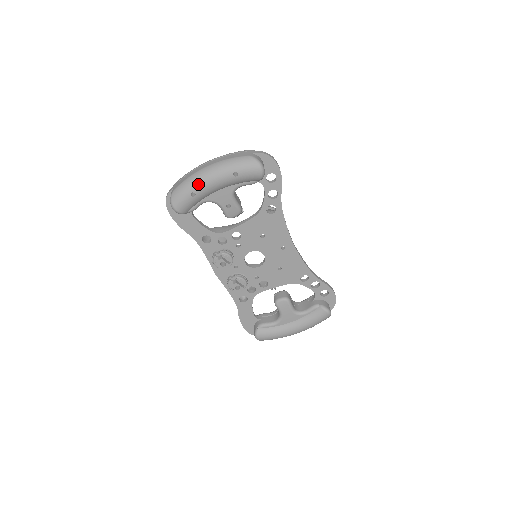
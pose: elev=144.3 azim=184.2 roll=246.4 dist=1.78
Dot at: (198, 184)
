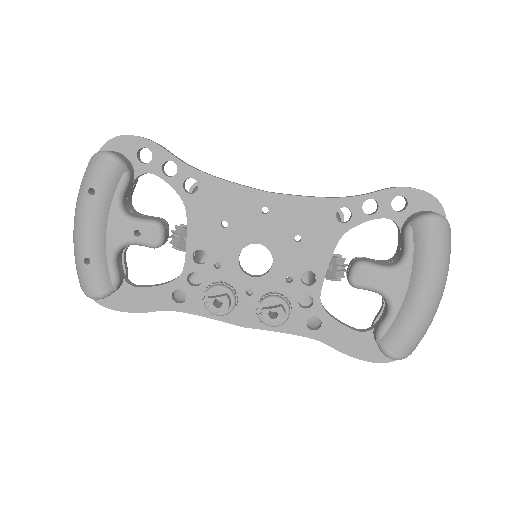
Dot at: (78, 245)
